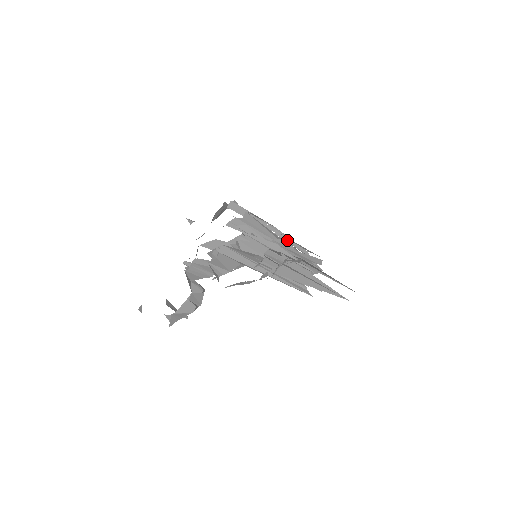
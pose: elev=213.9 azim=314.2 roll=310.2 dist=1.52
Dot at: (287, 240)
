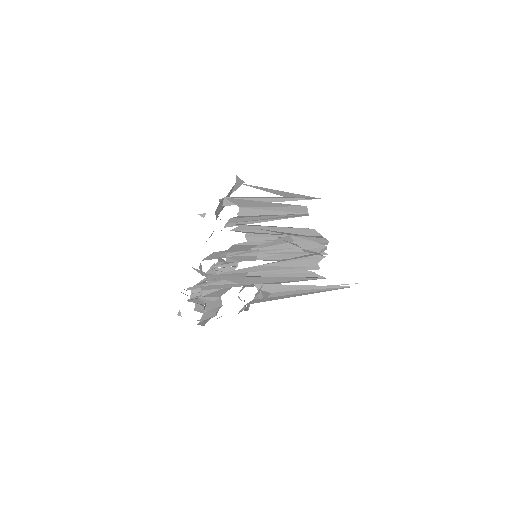
Dot at: (270, 251)
